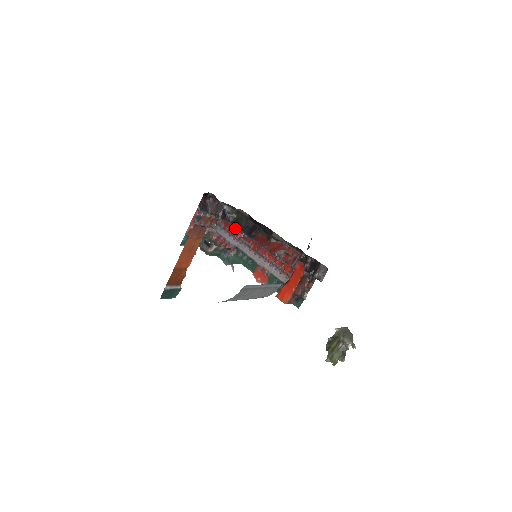
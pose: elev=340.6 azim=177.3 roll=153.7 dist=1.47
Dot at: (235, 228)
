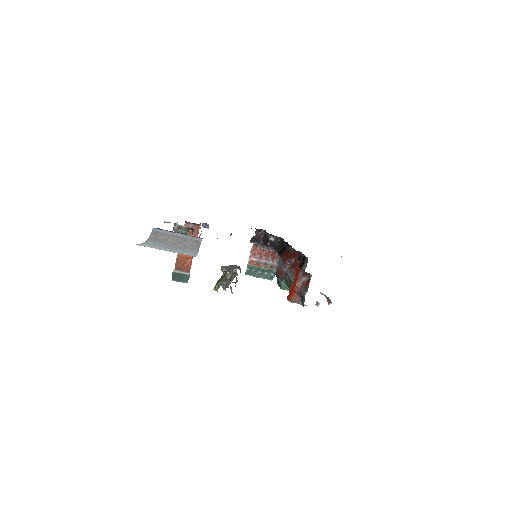
Dot at: occluded
